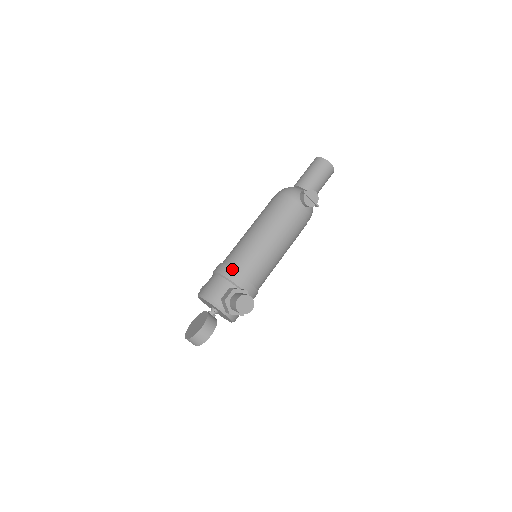
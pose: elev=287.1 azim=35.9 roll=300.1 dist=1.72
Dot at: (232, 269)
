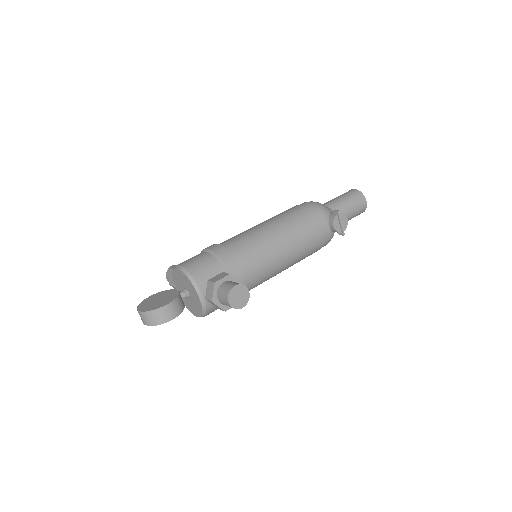
Dot at: (231, 254)
